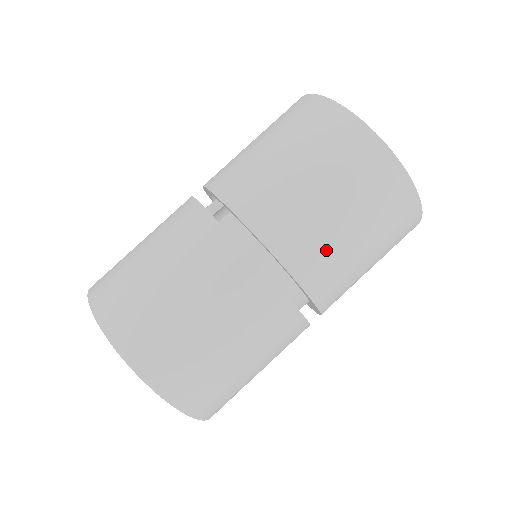
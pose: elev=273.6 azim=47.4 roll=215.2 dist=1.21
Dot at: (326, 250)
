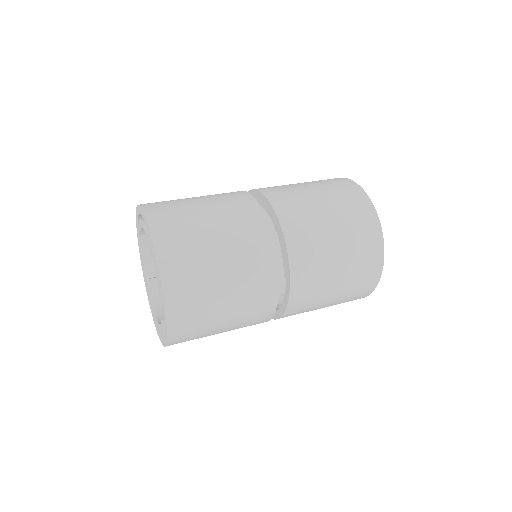
Dot at: (291, 191)
